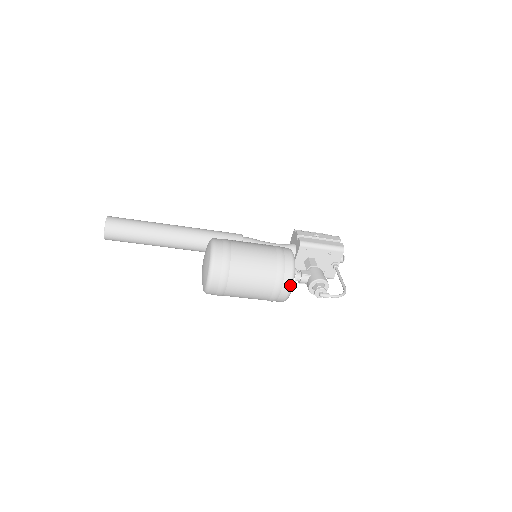
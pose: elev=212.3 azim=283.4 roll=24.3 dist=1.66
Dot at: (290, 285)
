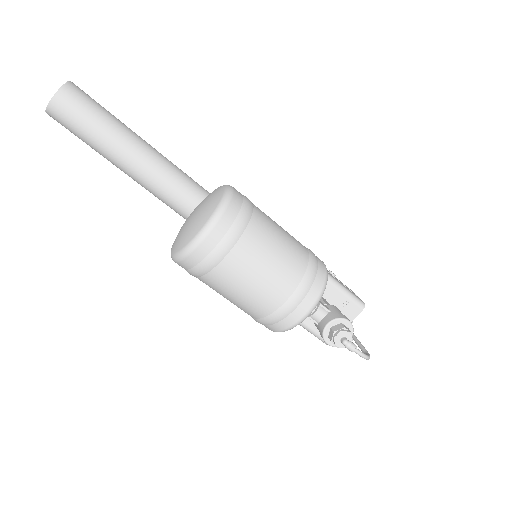
Dot at: (314, 303)
